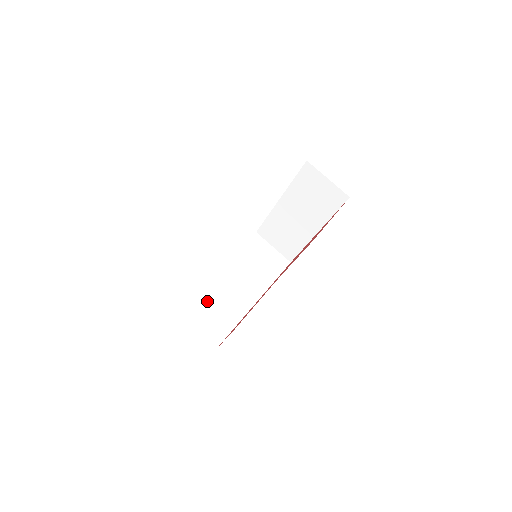
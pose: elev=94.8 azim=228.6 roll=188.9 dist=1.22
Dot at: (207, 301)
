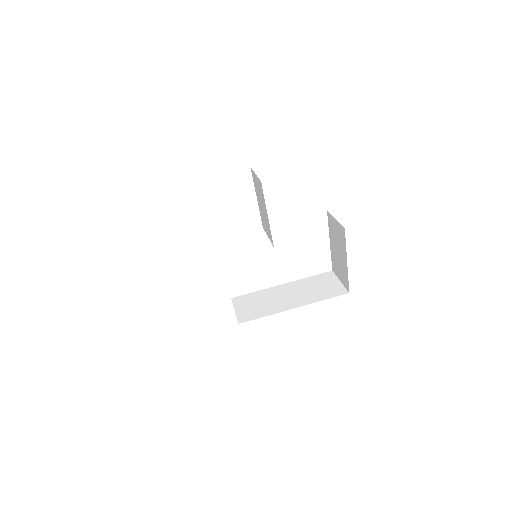
Dot at: occluded
